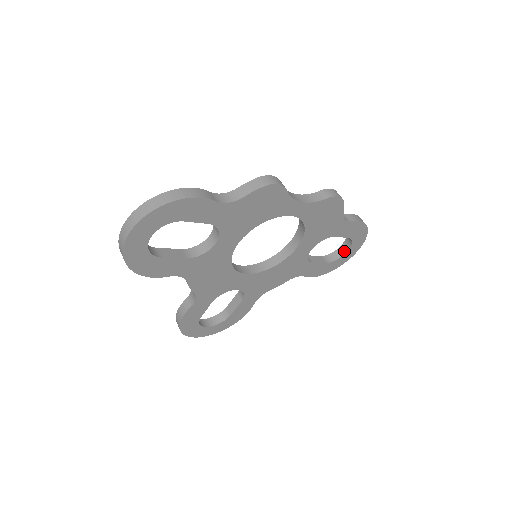
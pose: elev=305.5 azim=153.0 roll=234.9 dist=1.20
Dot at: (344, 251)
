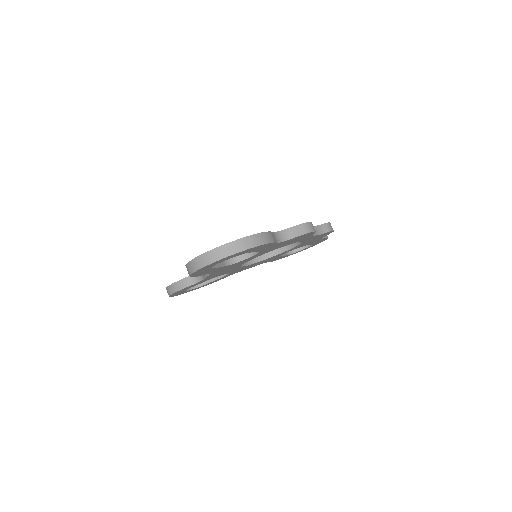
Dot at: (301, 248)
